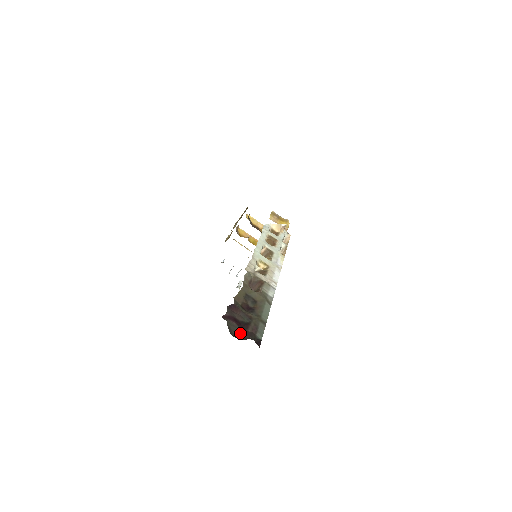
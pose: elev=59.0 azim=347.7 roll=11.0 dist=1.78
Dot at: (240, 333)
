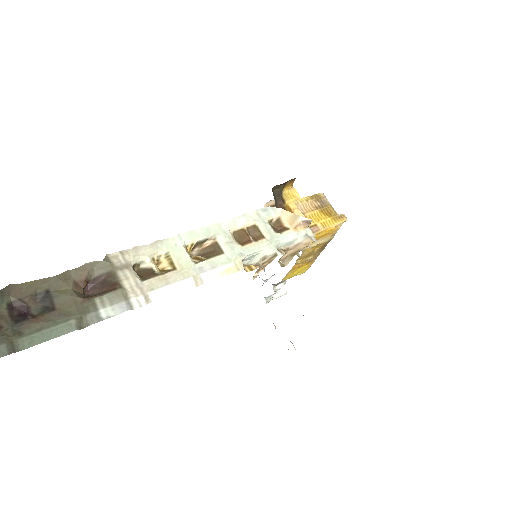
Dot at: out of frame
